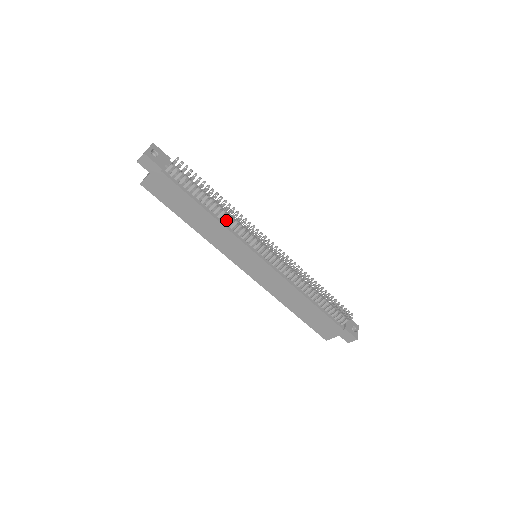
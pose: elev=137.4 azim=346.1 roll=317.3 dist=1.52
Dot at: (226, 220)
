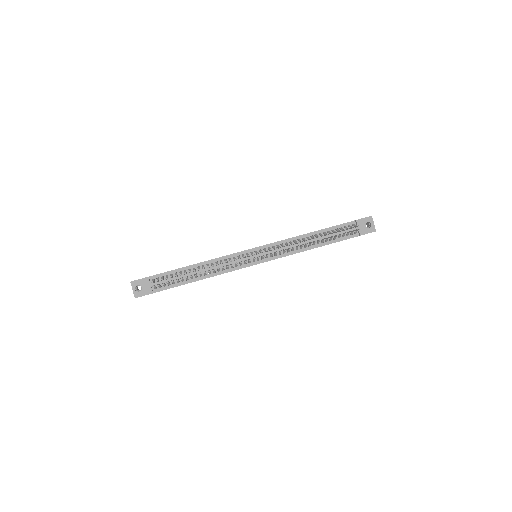
Dot at: (216, 269)
